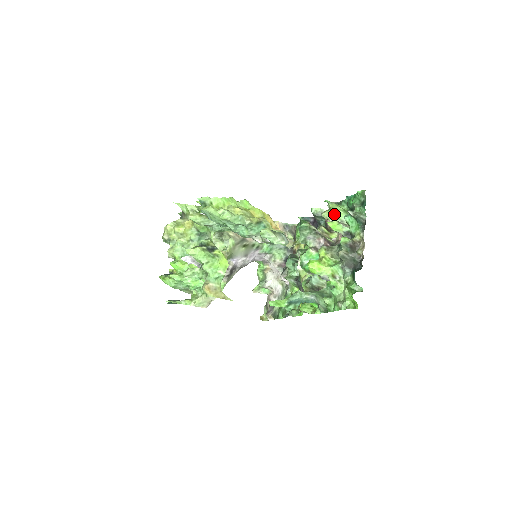
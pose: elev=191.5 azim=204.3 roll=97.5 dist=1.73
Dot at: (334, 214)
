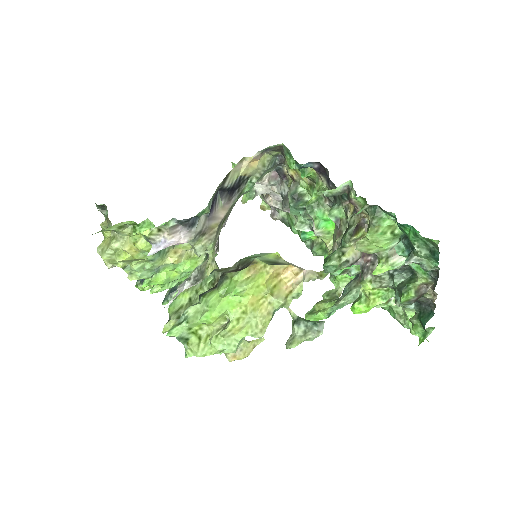
Dot at: (377, 247)
